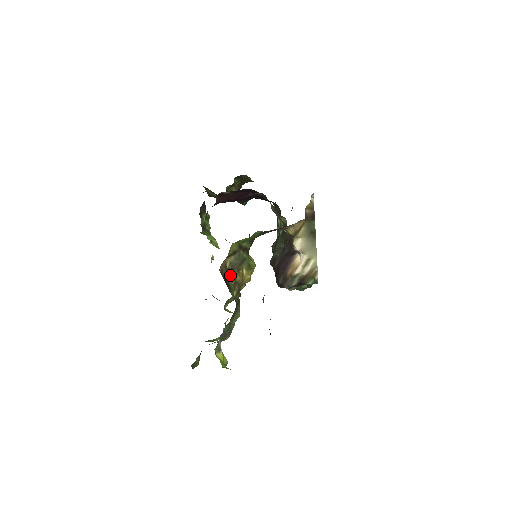
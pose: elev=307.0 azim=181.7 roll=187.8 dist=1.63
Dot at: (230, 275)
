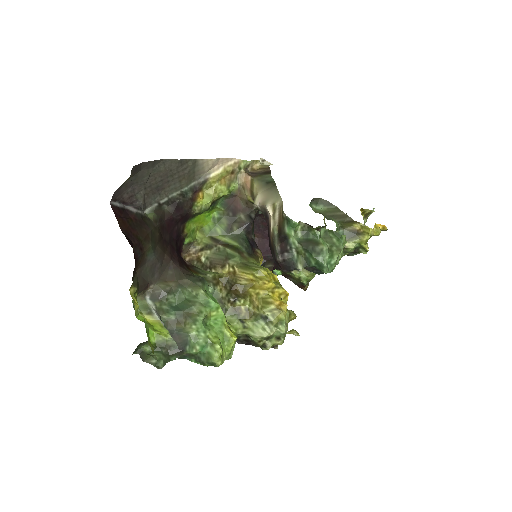
Dot at: (211, 271)
